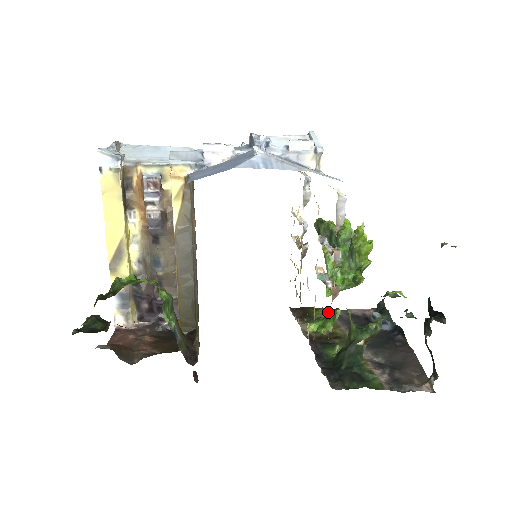
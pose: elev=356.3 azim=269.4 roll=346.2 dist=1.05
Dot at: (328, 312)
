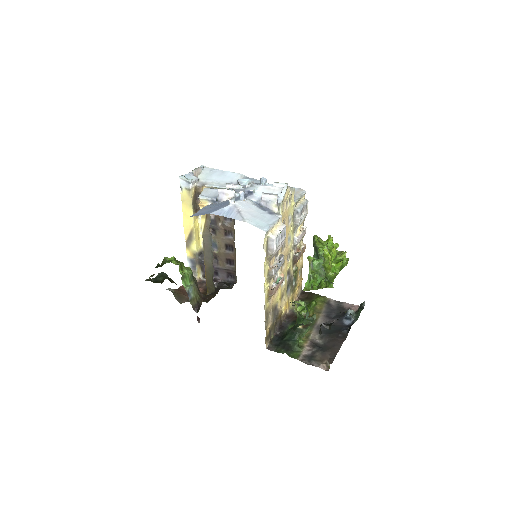
Dot at: (325, 300)
